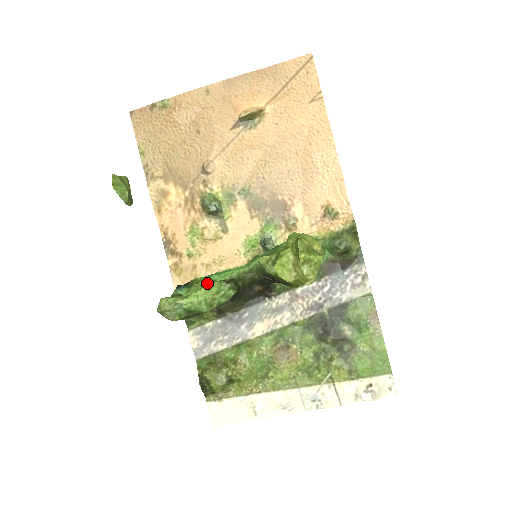
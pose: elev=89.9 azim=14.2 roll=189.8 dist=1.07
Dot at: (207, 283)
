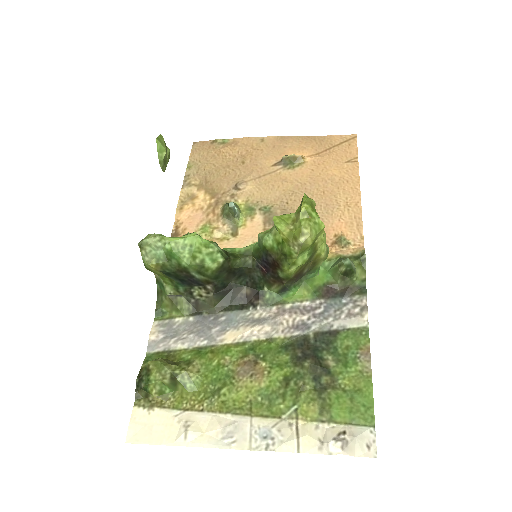
Dot at: occluded
